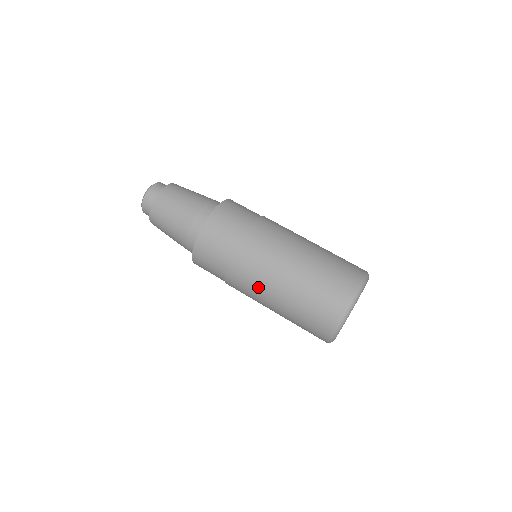
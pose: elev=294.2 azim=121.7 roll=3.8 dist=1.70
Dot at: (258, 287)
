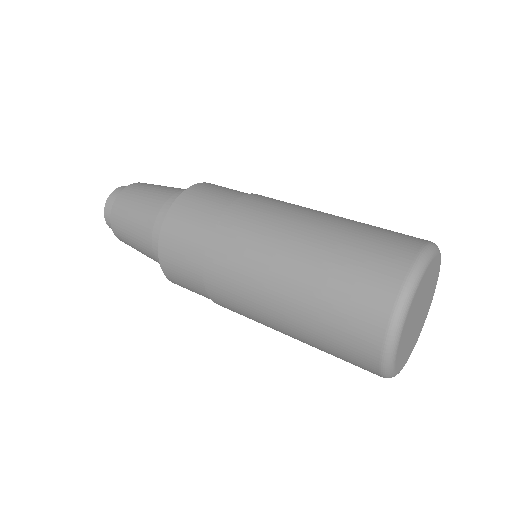
Dot at: (271, 228)
